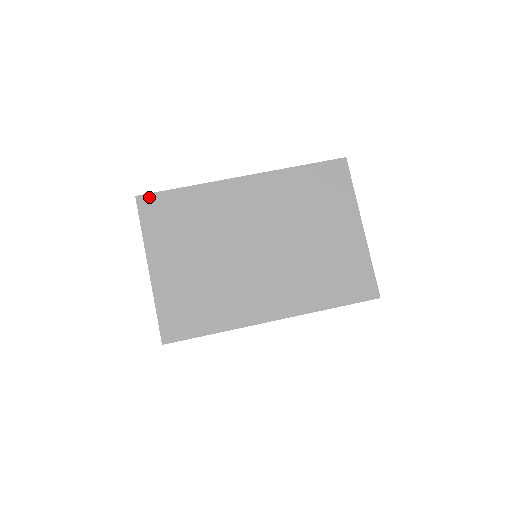
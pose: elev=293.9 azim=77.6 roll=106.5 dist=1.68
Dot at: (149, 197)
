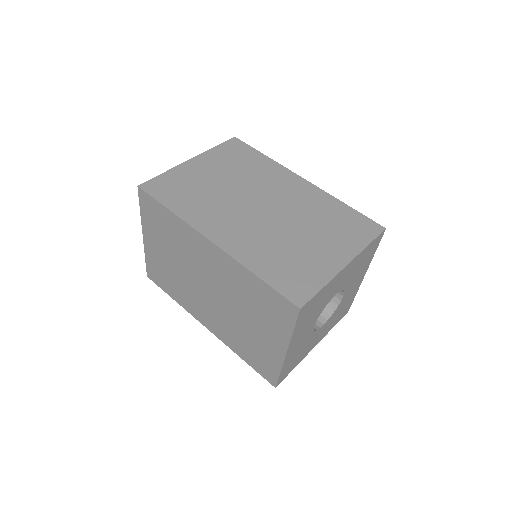
Dot at: (241, 142)
